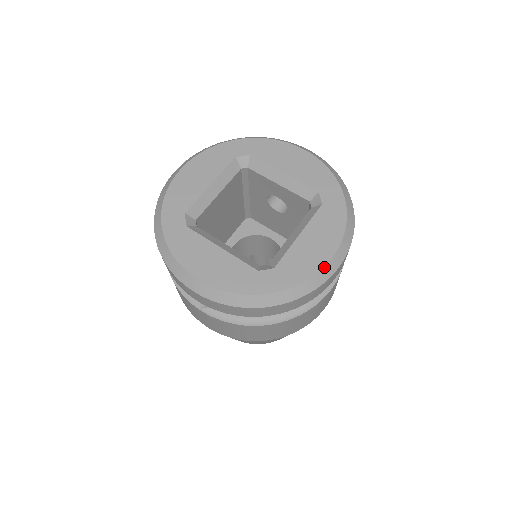
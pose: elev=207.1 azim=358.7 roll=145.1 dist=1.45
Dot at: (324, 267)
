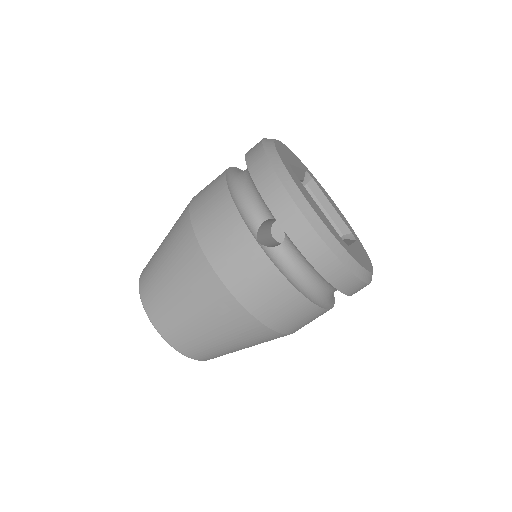
Dot at: (371, 272)
